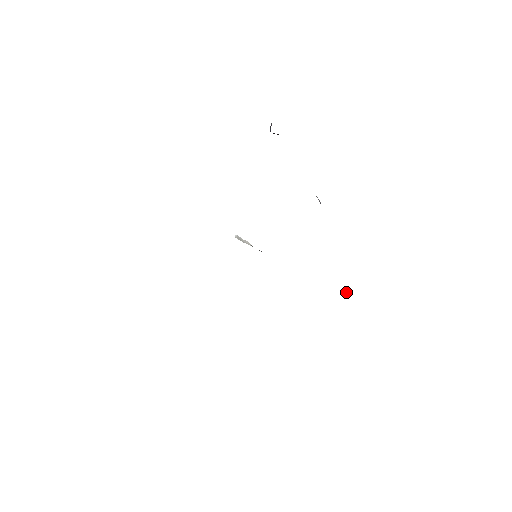
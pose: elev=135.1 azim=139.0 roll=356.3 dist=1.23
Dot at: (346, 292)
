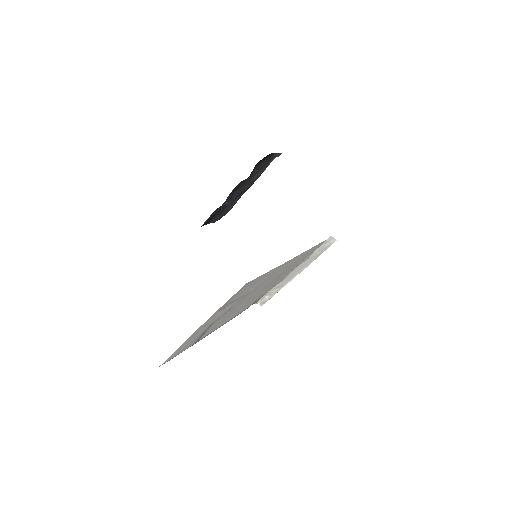
Dot at: (332, 239)
